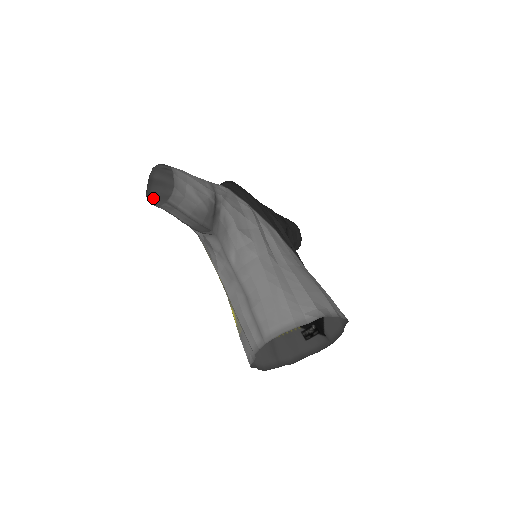
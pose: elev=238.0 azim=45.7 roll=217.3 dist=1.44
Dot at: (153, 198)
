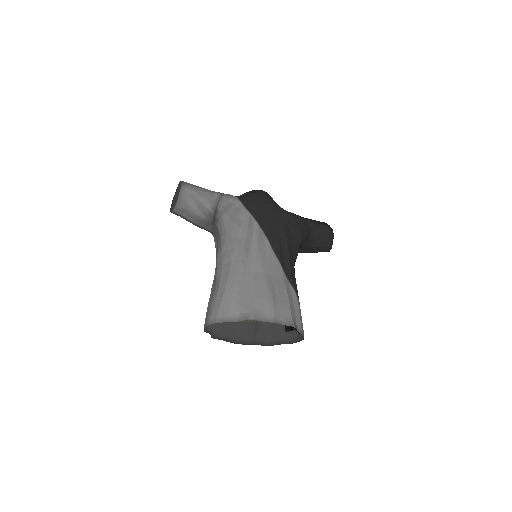
Dot at: occluded
